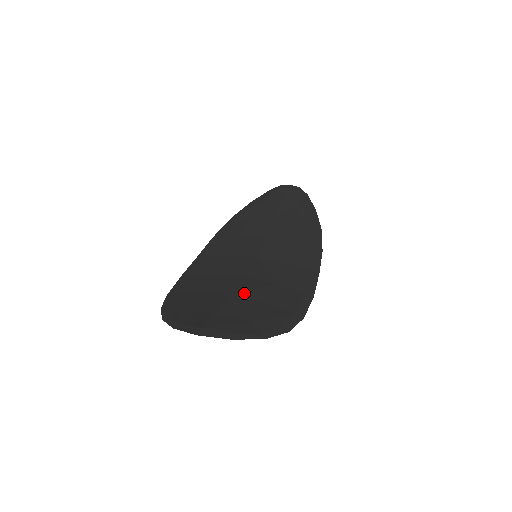
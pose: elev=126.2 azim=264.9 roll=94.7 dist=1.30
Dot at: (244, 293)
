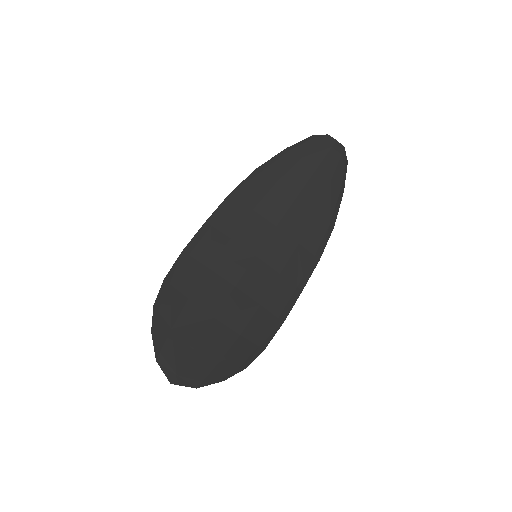
Dot at: (226, 317)
